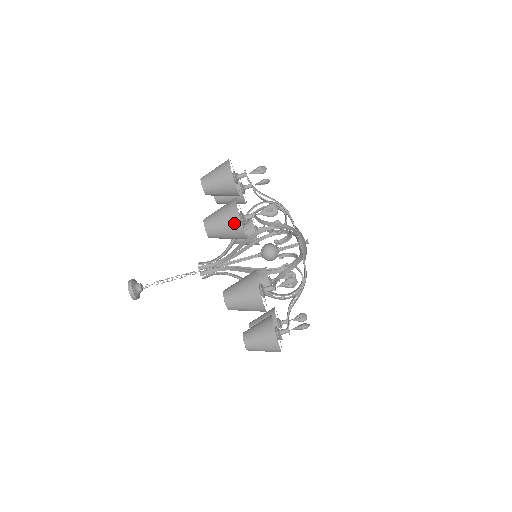
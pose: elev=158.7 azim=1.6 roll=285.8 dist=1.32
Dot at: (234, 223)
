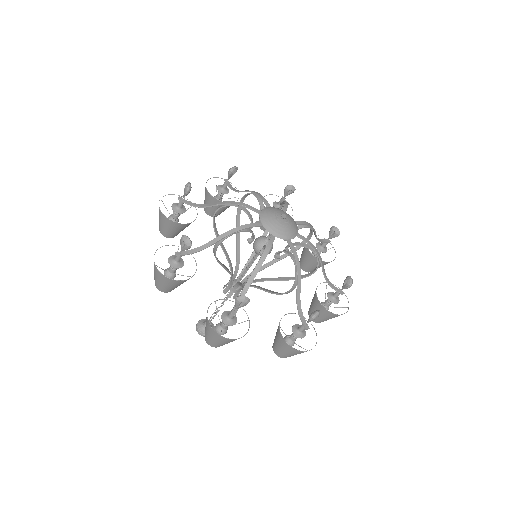
Dot at: (159, 211)
